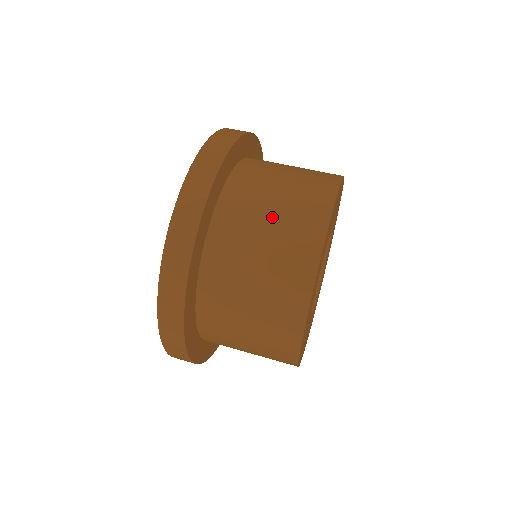
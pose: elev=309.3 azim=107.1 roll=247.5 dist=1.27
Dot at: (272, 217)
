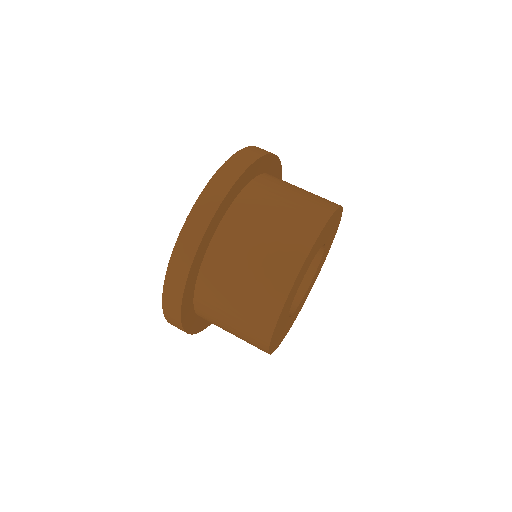
Dot at: (293, 197)
